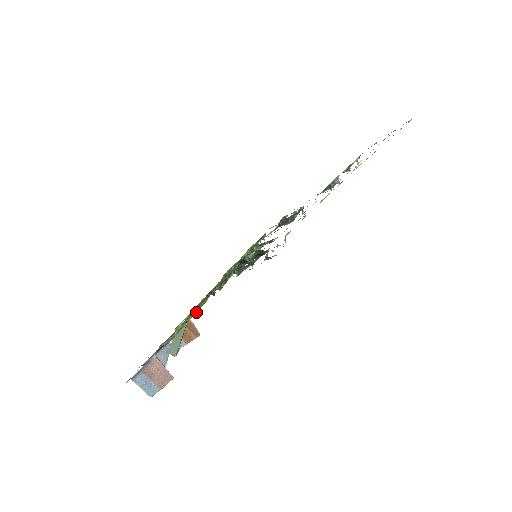
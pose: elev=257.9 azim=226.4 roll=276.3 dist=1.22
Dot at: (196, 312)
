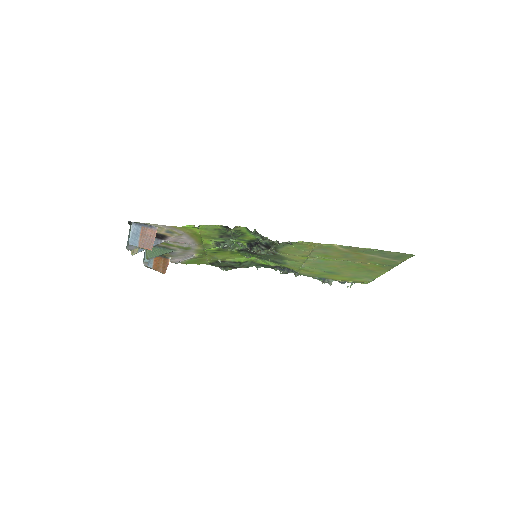
Dot at: (199, 238)
